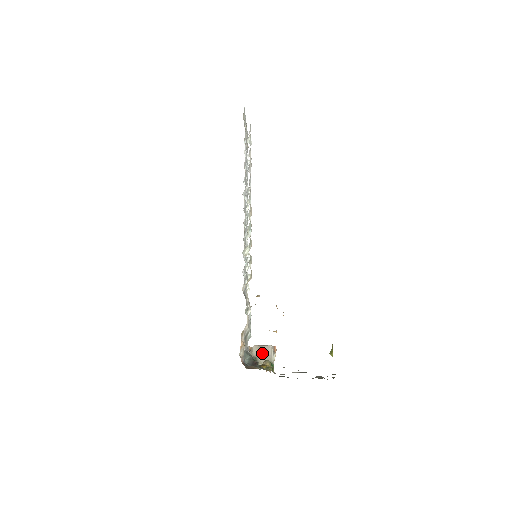
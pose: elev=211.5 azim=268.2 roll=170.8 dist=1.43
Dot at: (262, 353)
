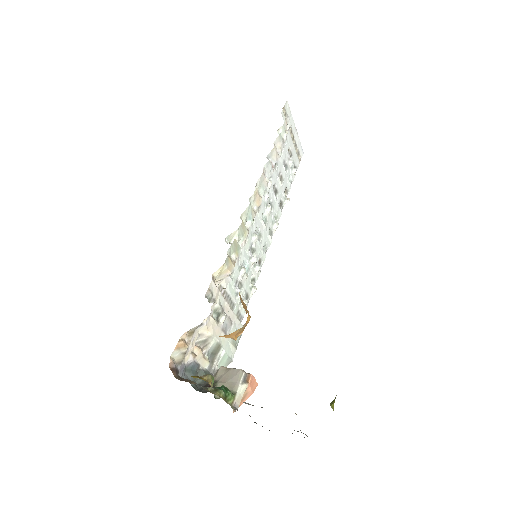
Dot at: (226, 377)
